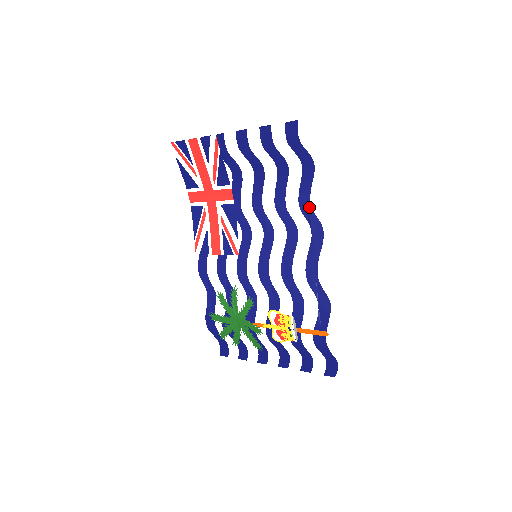
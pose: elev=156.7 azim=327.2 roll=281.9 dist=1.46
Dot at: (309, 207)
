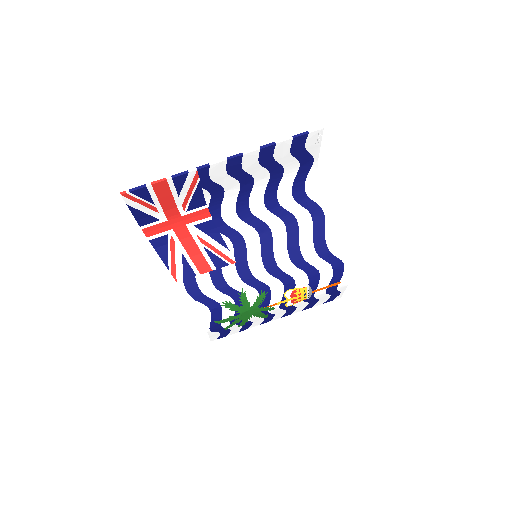
Dot at: (304, 196)
